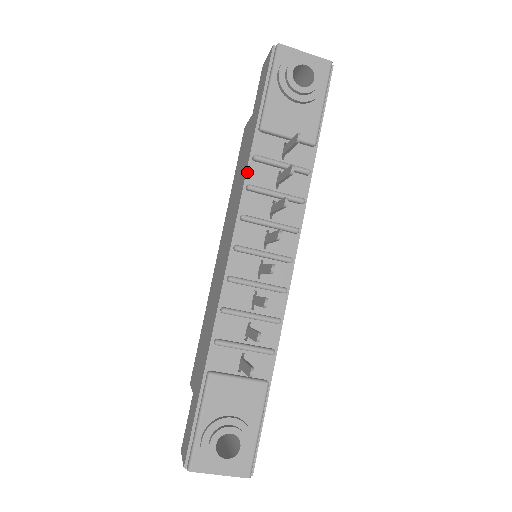
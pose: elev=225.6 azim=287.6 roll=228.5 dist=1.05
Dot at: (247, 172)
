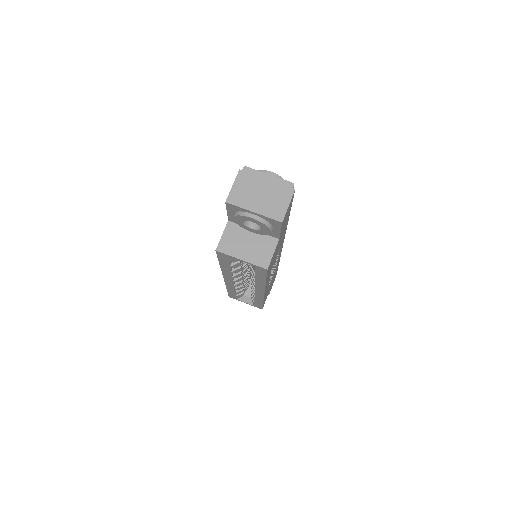
Dot at: occluded
